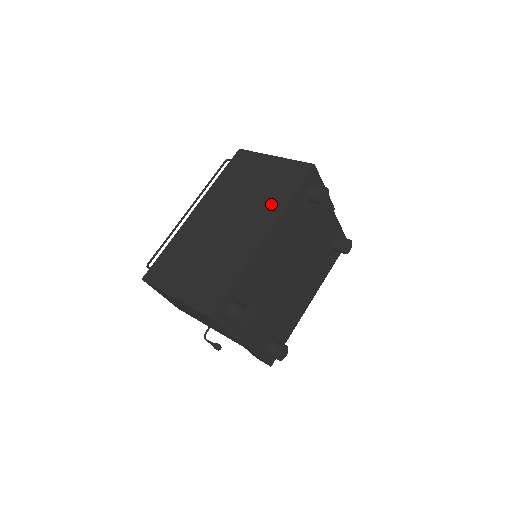
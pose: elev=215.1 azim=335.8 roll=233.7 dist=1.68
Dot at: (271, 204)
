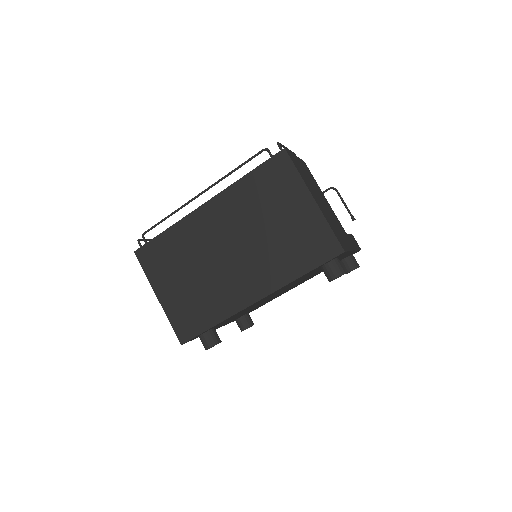
Dot at: (279, 267)
